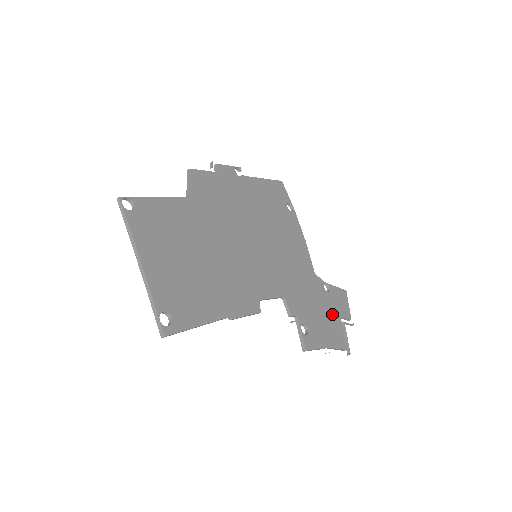
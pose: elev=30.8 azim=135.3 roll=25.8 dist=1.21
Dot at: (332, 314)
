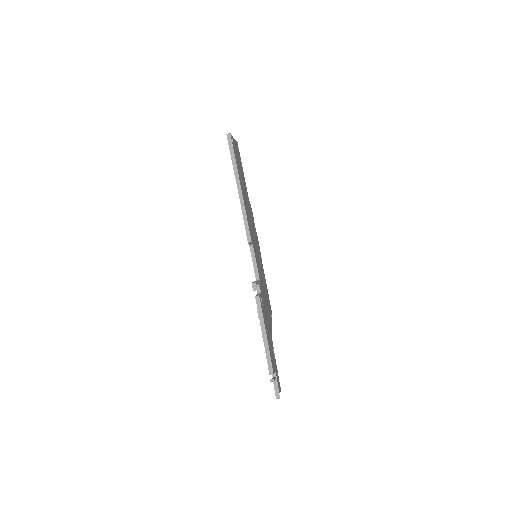
Dot at: occluded
